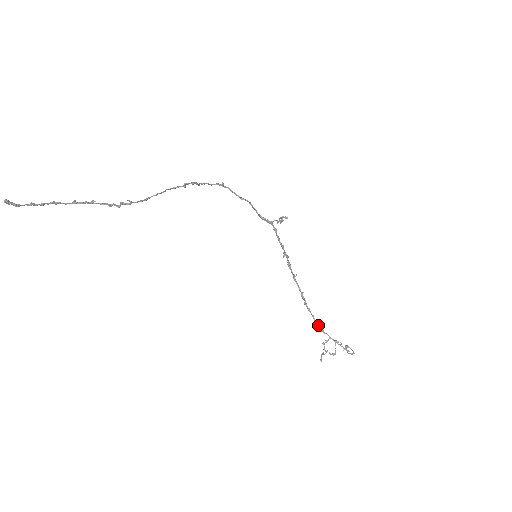
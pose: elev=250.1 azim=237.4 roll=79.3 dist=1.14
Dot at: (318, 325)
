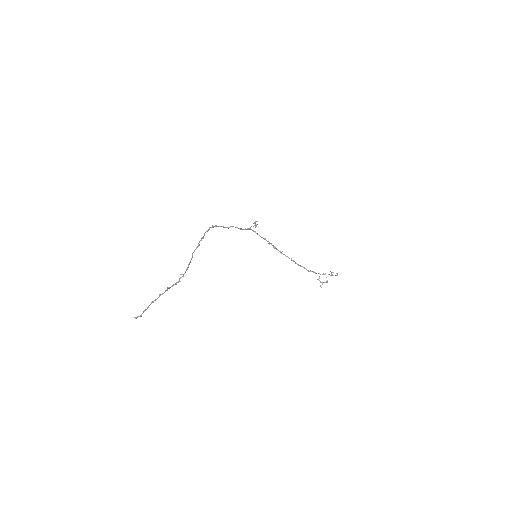
Dot at: (310, 271)
